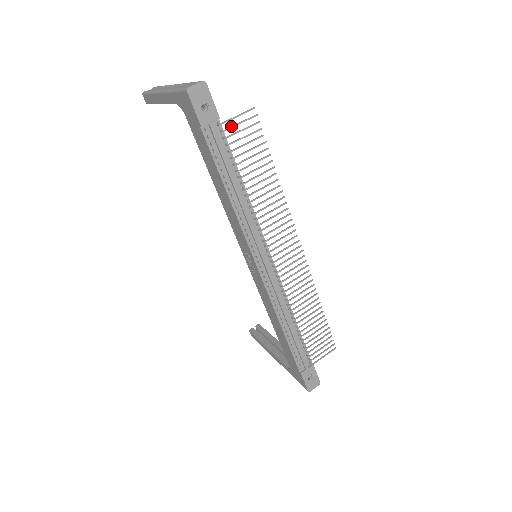
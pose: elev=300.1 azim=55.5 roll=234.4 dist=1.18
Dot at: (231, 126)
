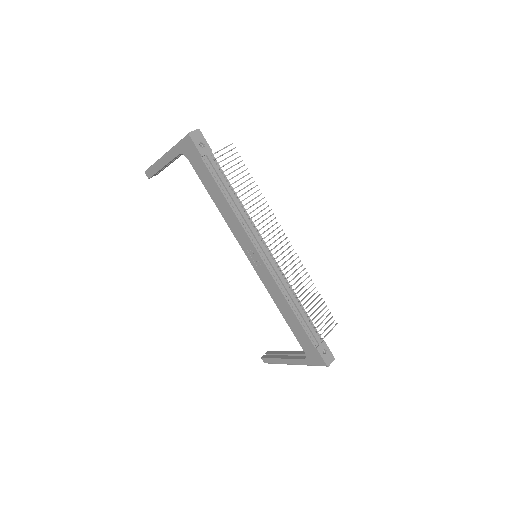
Dot at: (221, 155)
